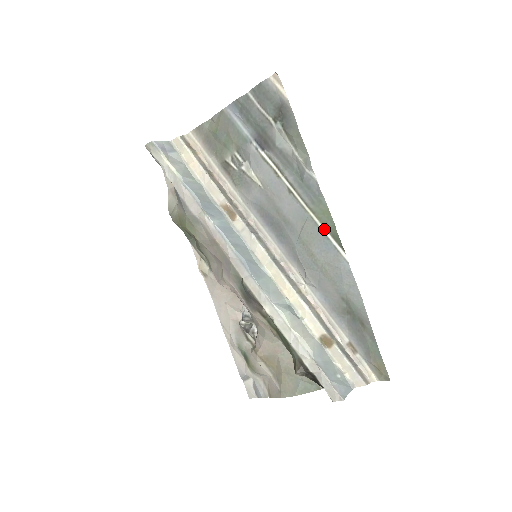
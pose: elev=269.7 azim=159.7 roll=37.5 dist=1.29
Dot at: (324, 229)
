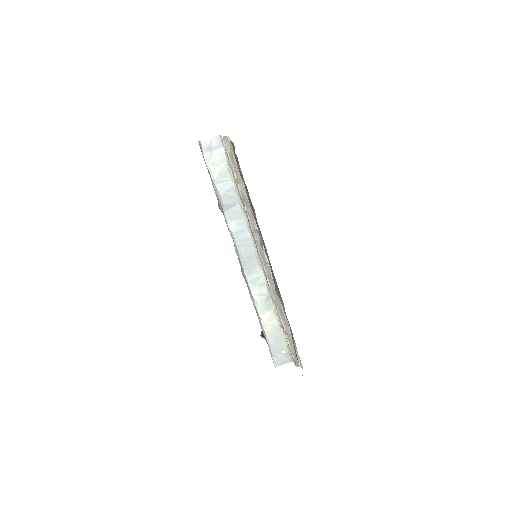
Dot at: (276, 282)
